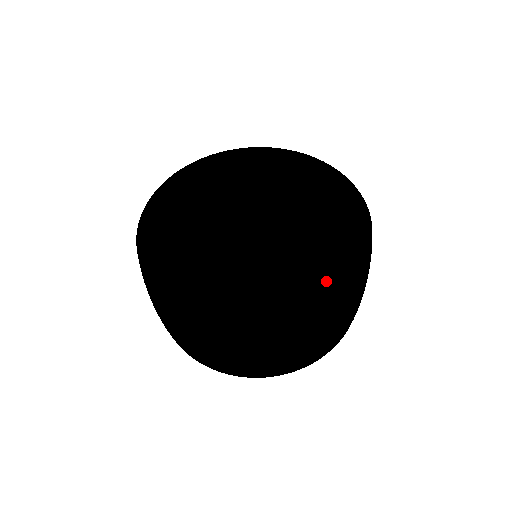
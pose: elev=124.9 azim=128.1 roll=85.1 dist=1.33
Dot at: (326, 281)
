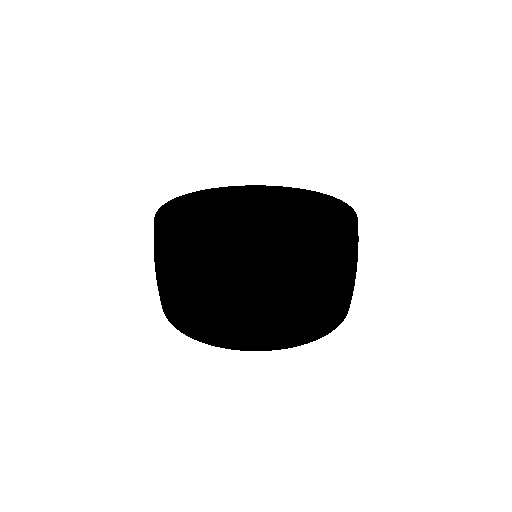
Dot at: (235, 238)
